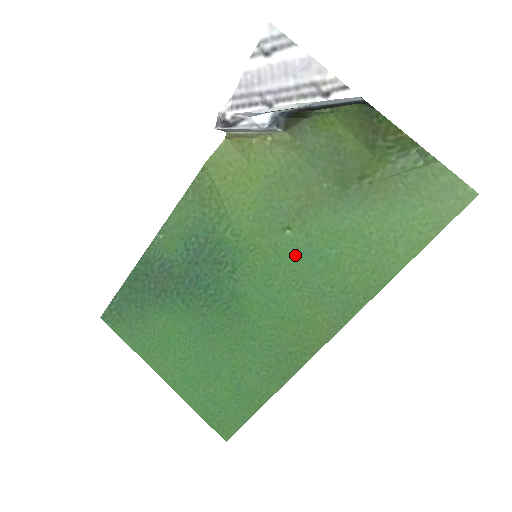
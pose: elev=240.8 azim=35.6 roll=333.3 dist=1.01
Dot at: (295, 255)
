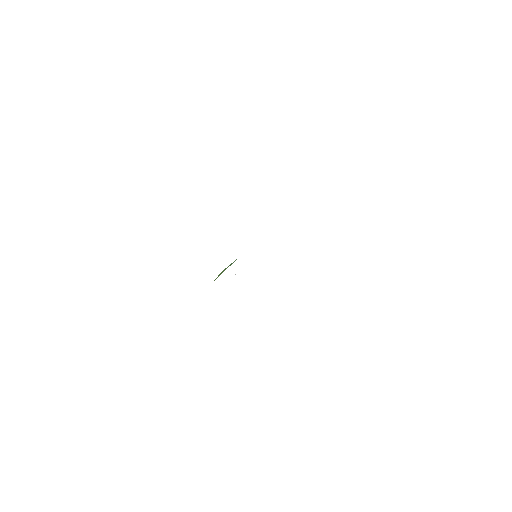
Dot at: occluded
